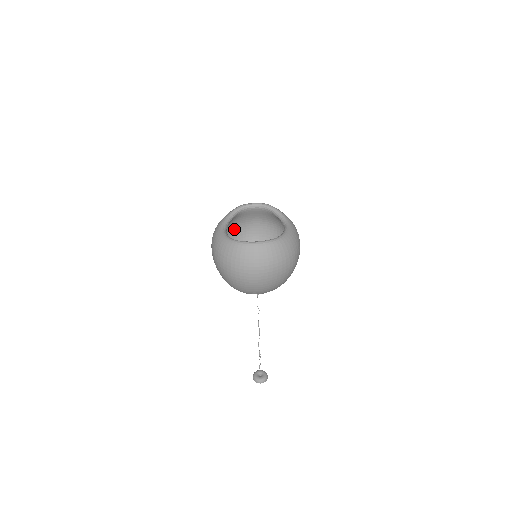
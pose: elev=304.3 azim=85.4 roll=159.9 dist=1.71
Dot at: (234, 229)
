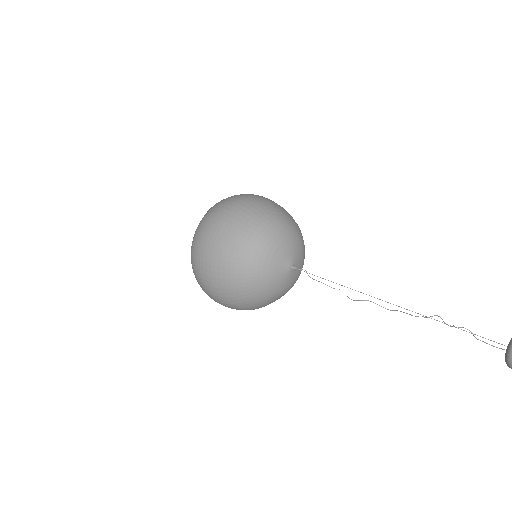
Dot at: occluded
